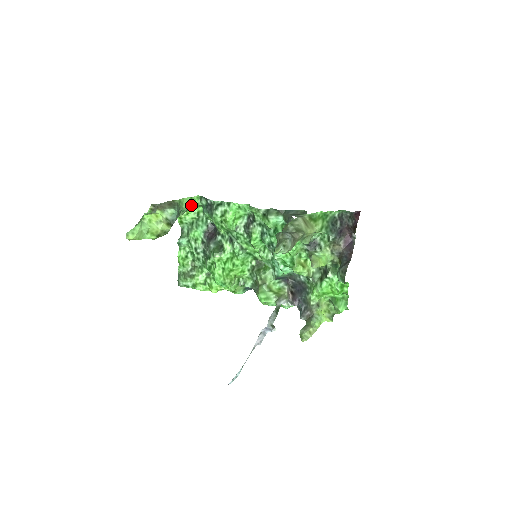
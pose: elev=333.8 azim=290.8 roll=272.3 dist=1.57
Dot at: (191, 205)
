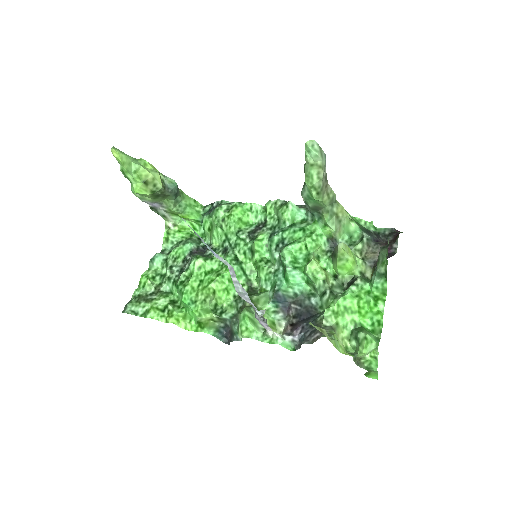
Dot at: (191, 206)
